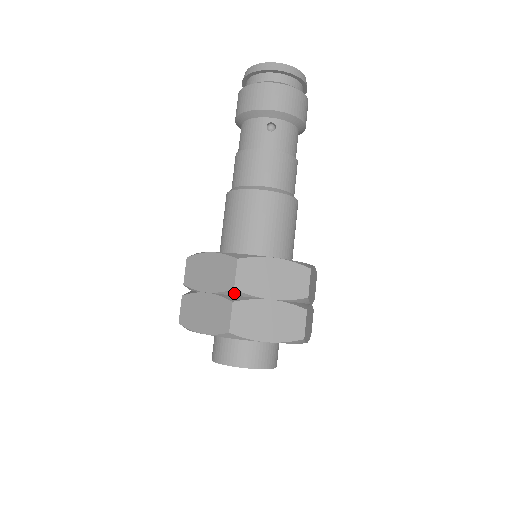
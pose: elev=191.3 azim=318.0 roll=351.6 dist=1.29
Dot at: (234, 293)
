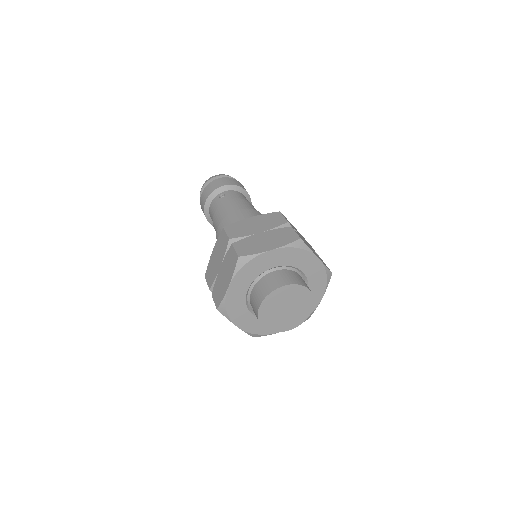
Dot at: occluded
